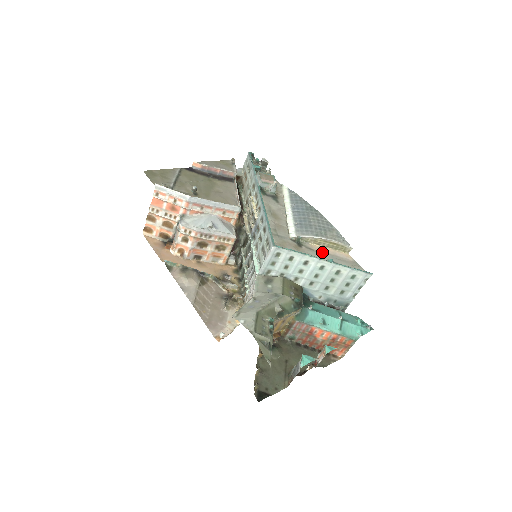
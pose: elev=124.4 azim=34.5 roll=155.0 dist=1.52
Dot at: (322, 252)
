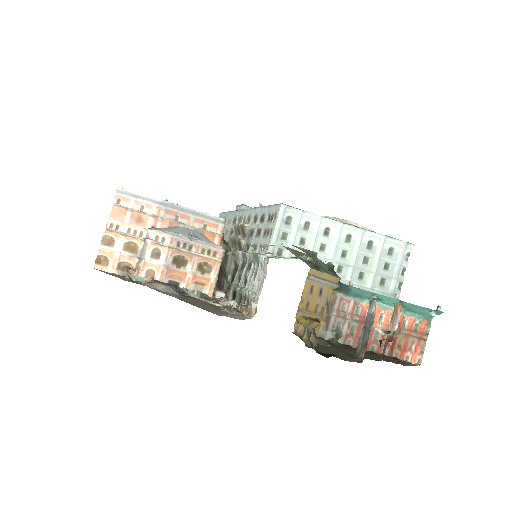
Dot at: occluded
